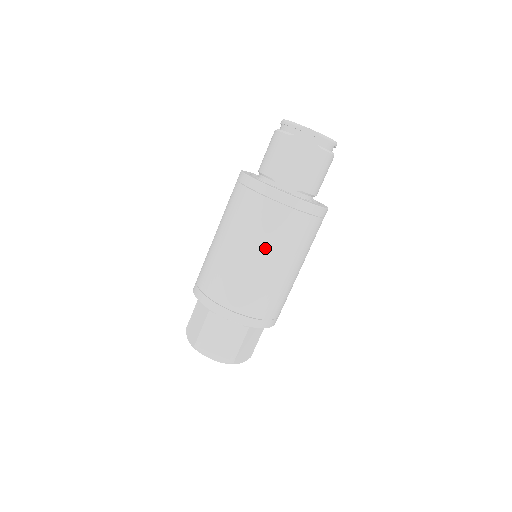
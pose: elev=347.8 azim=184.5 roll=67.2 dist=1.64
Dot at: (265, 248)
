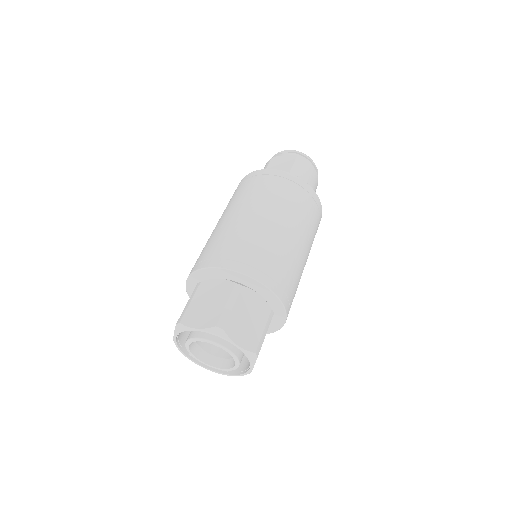
Dot at: (251, 204)
